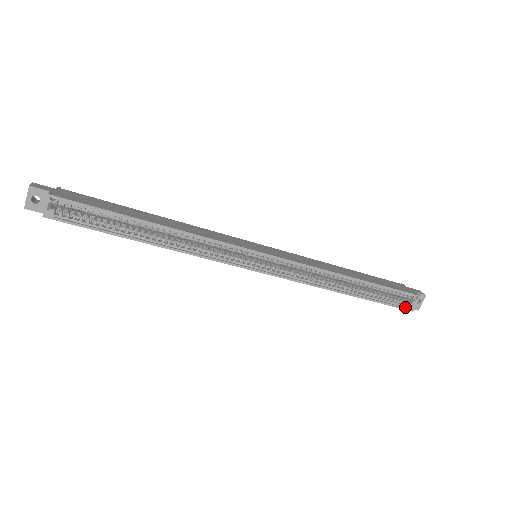
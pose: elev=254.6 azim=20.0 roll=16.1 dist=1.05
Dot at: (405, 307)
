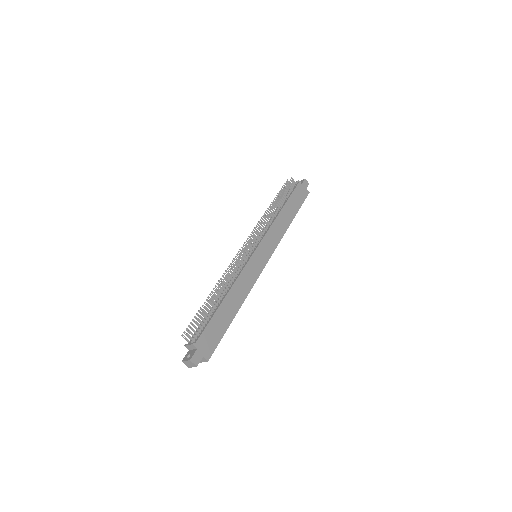
Dot at: occluded
